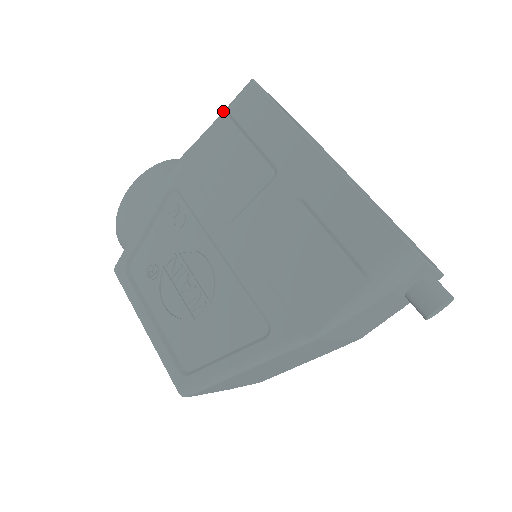
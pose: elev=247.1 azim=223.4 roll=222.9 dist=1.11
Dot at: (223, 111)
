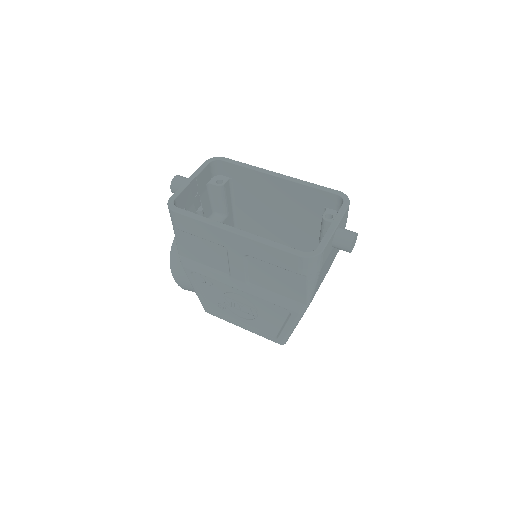
Dot at: occluded
